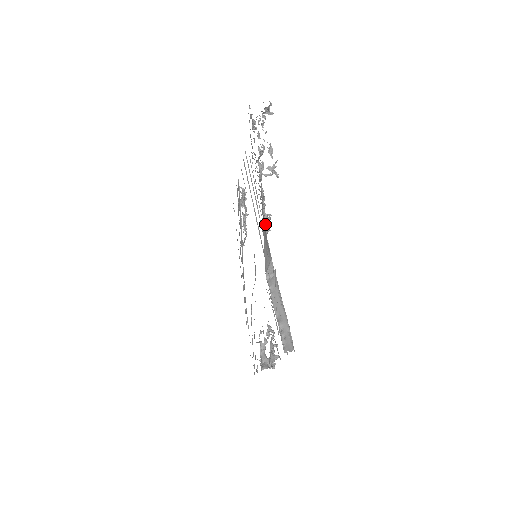
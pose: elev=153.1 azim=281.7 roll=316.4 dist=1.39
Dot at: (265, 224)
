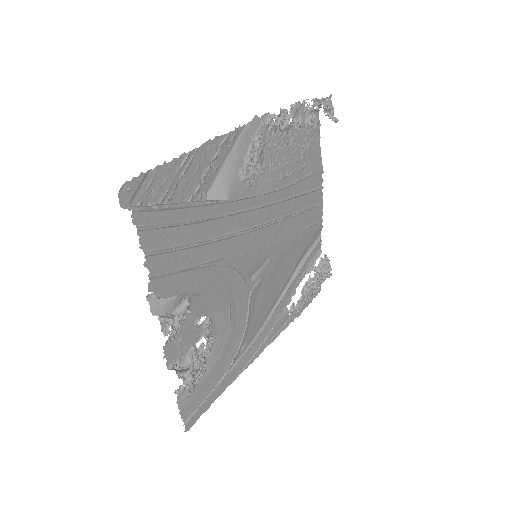
Dot at: (244, 166)
